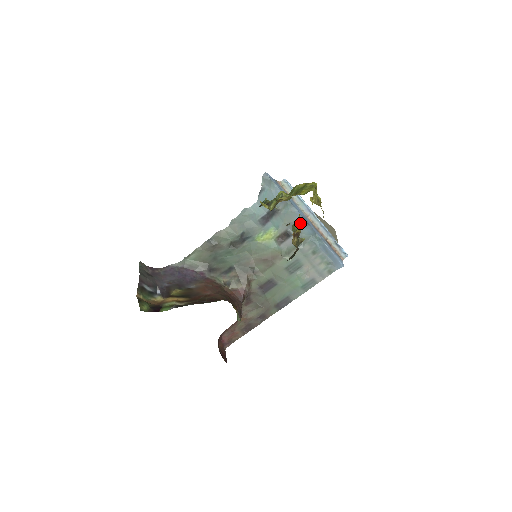
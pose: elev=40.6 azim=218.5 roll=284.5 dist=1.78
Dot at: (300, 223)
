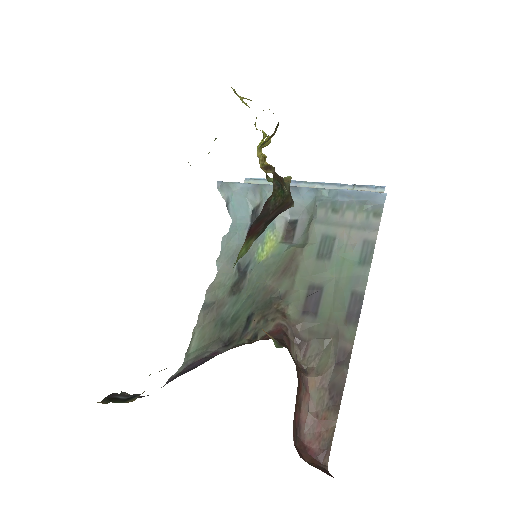
Dot at: (292, 196)
